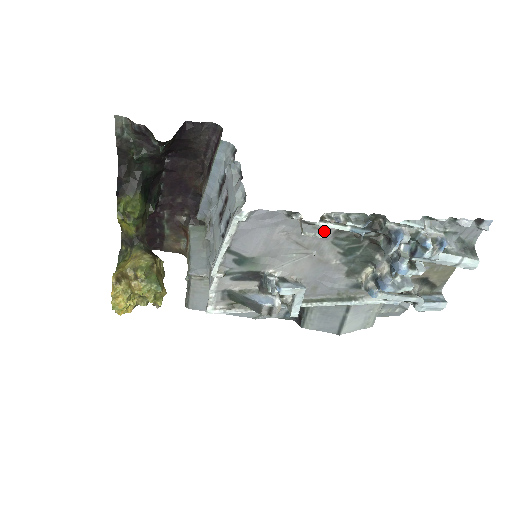
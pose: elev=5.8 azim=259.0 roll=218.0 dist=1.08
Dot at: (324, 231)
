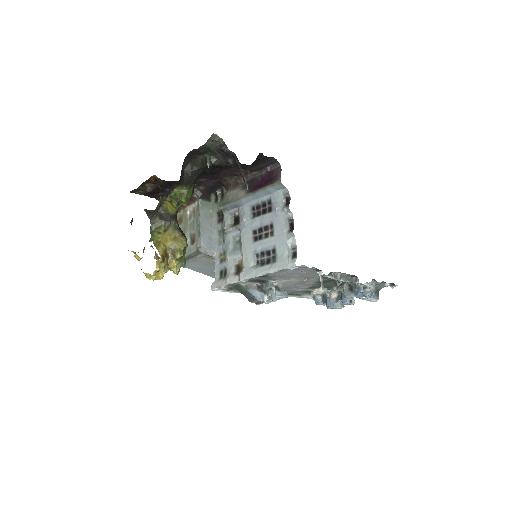
Dot at: occluded
